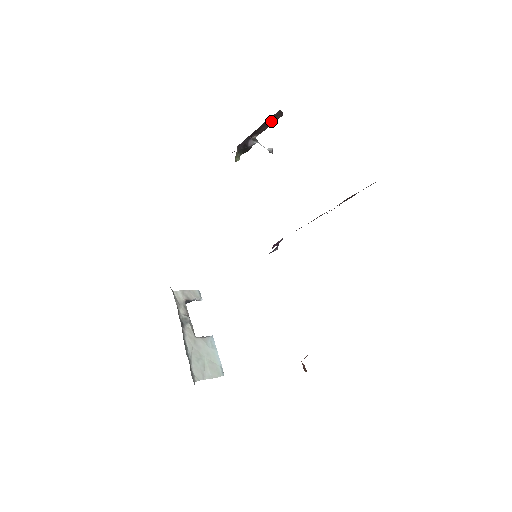
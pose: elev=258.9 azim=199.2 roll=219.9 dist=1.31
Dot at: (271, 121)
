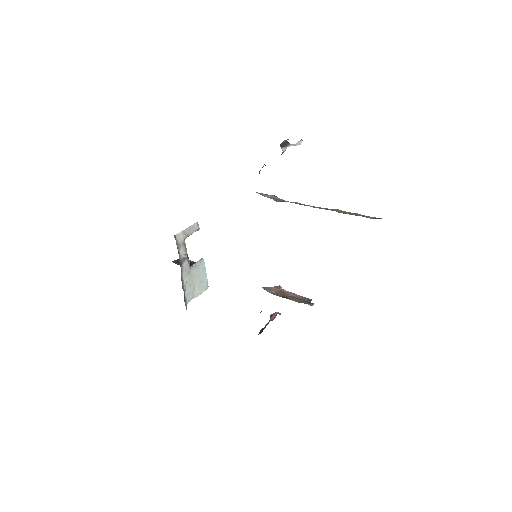
Dot at: occluded
